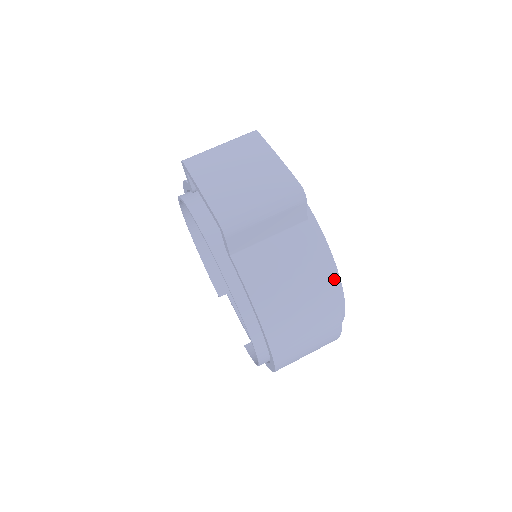
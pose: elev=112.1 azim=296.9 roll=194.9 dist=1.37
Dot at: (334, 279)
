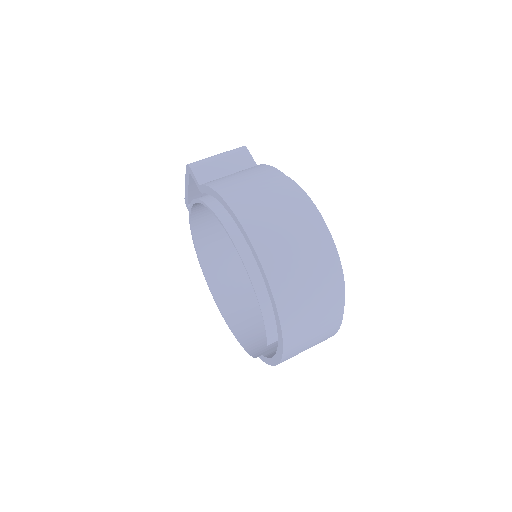
Dot at: occluded
